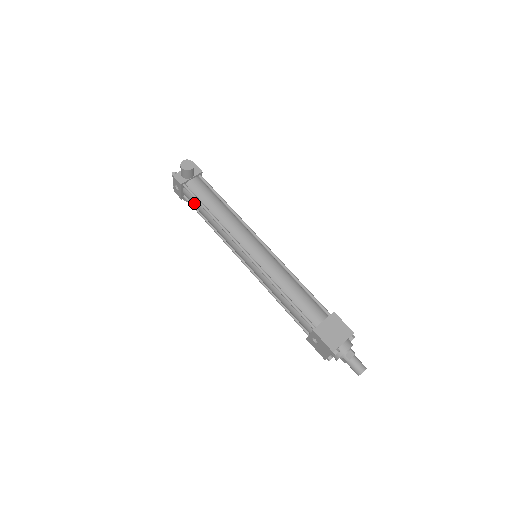
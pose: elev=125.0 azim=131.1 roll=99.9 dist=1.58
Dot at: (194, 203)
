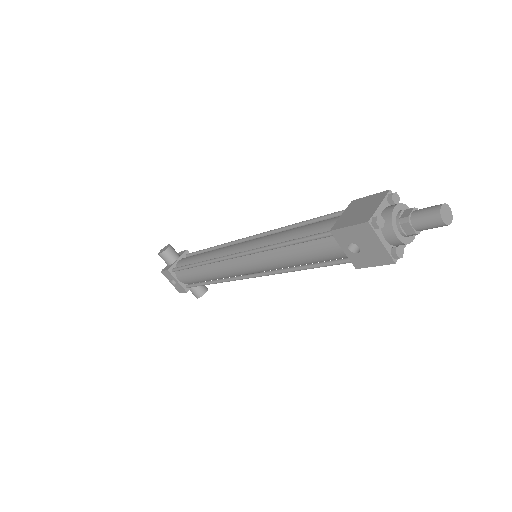
Dot at: (188, 276)
